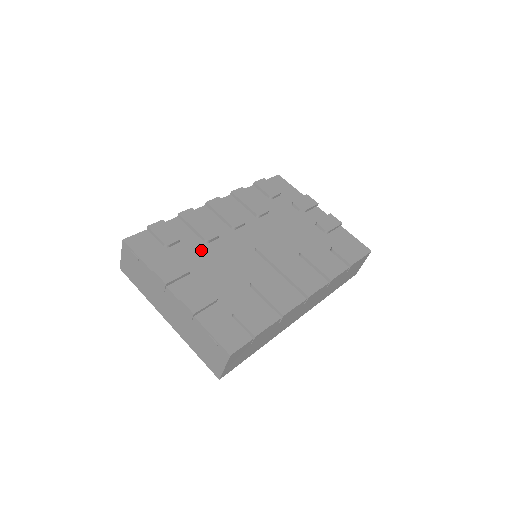
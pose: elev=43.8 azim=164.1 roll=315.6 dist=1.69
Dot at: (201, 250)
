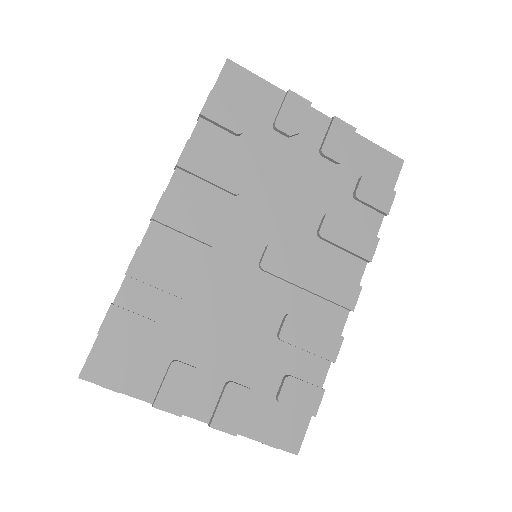
Dot at: (191, 320)
